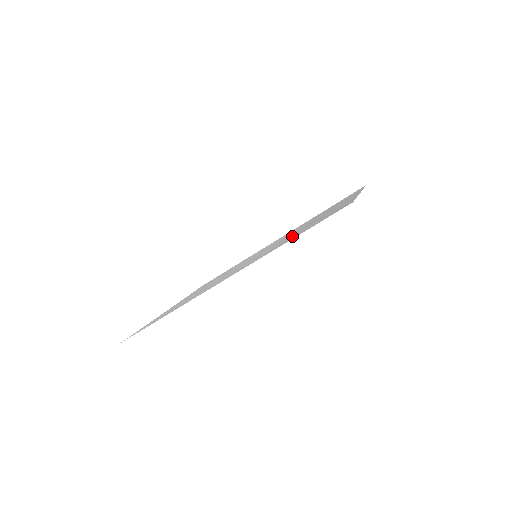
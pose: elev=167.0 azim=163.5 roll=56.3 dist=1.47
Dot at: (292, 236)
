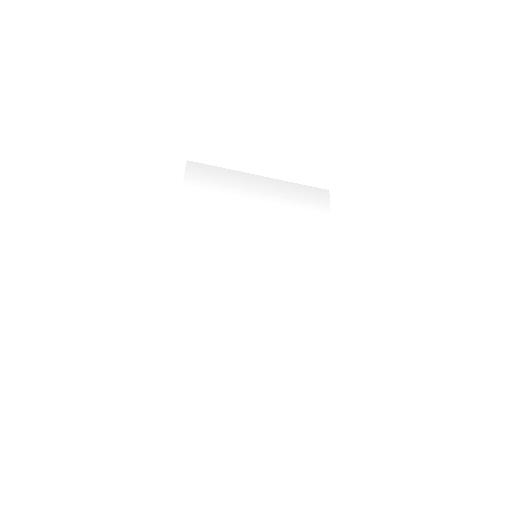
Dot at: (211, 206)
